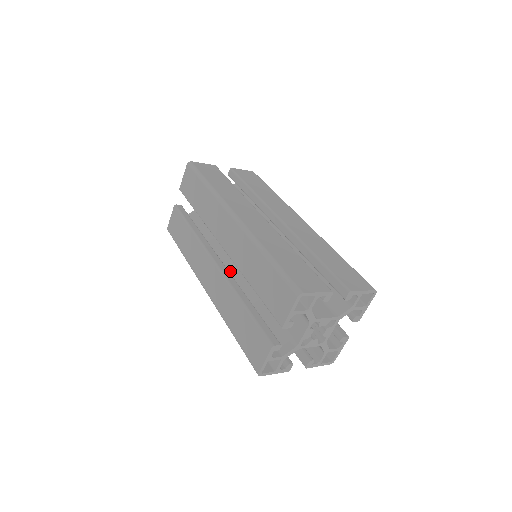
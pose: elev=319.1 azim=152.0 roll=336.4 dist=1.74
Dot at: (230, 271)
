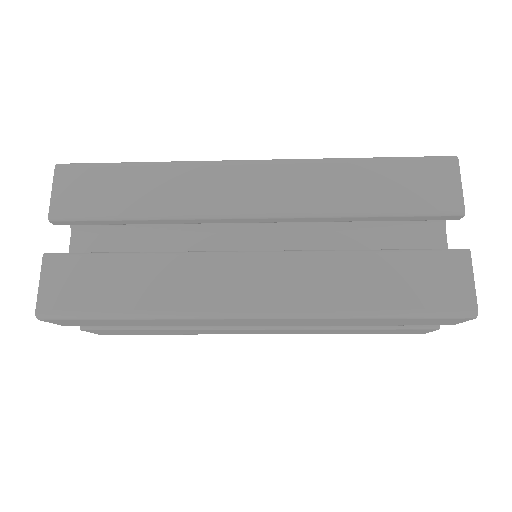
Dot at: occluded
